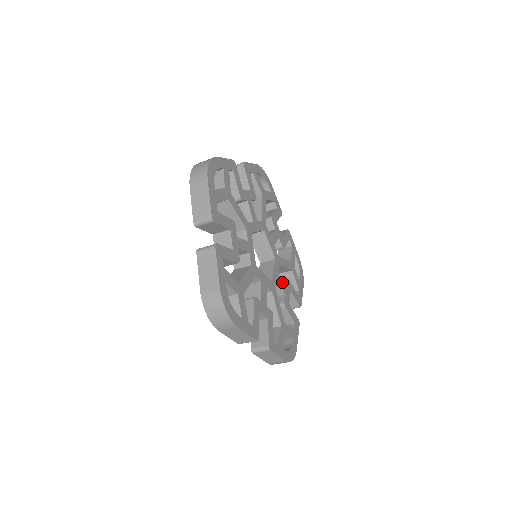
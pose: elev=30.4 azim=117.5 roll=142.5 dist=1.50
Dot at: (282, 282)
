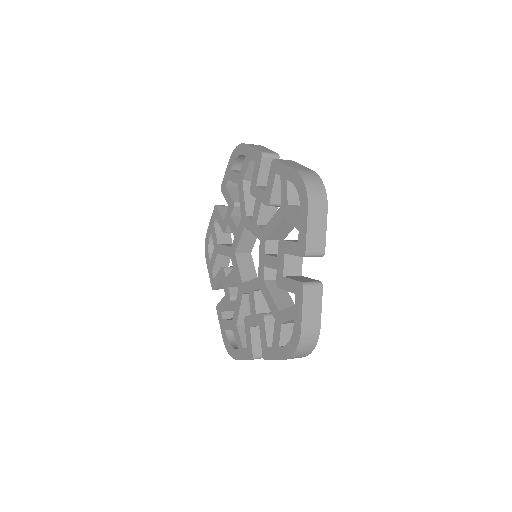
Dot at: occluded
